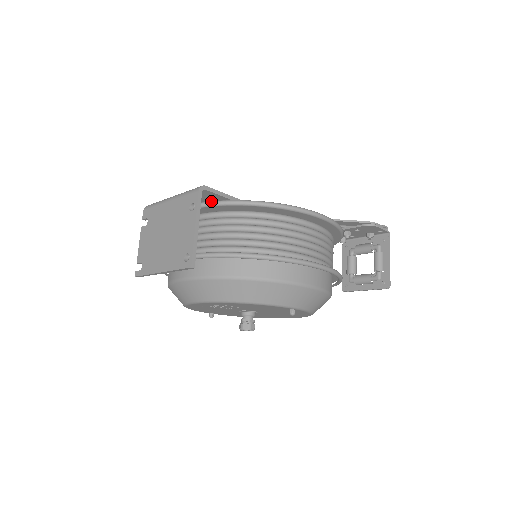
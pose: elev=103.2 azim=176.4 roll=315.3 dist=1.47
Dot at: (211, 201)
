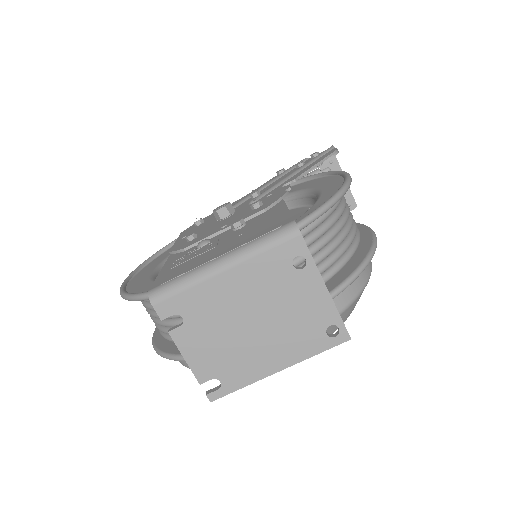
Dot at: occluded
